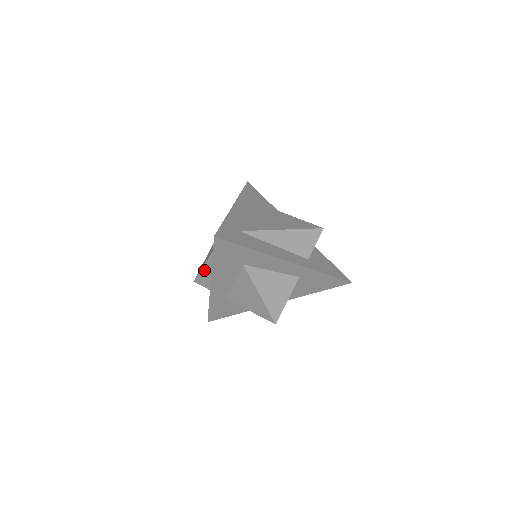
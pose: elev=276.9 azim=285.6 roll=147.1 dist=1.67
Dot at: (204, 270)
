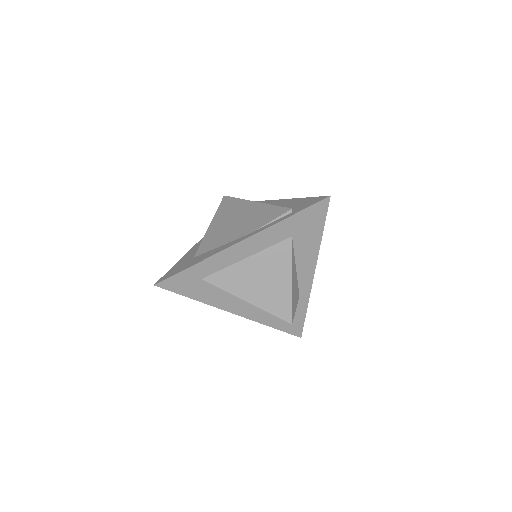
Dot at: occluded
